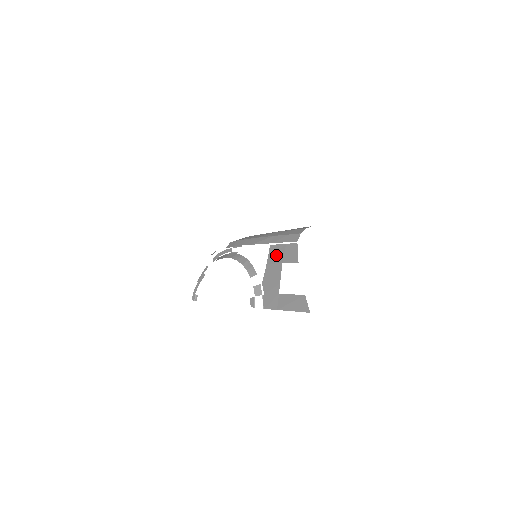
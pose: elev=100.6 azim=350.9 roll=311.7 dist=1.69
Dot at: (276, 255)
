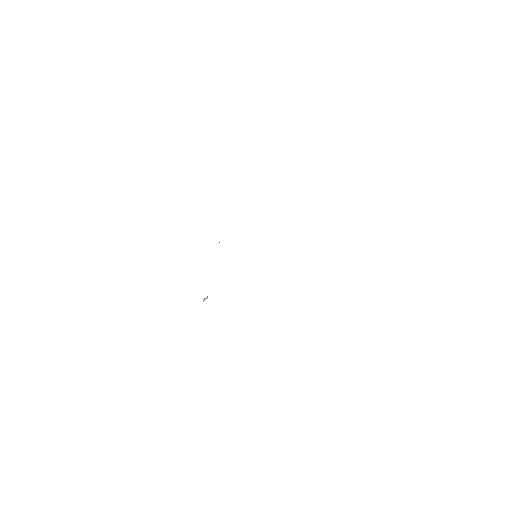
Dot at: occluded
